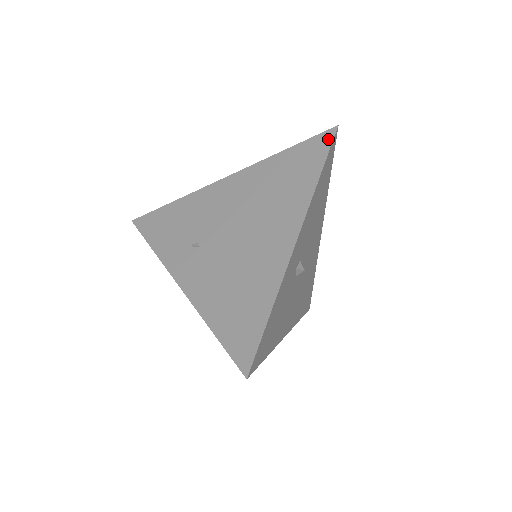
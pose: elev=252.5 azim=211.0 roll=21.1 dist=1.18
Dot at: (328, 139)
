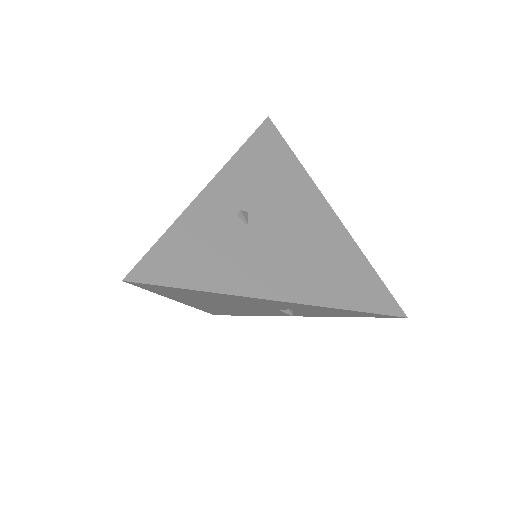
Dot at: (261, 128)
